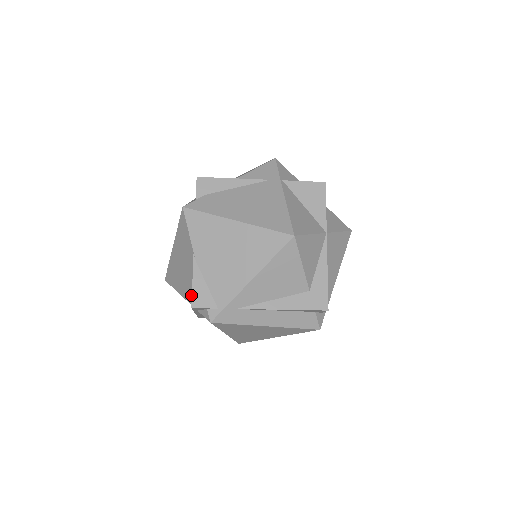
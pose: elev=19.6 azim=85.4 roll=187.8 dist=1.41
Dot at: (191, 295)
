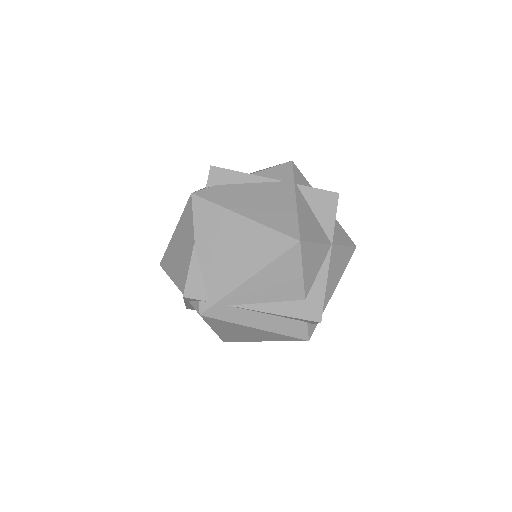
Dot at: (184, 284)
